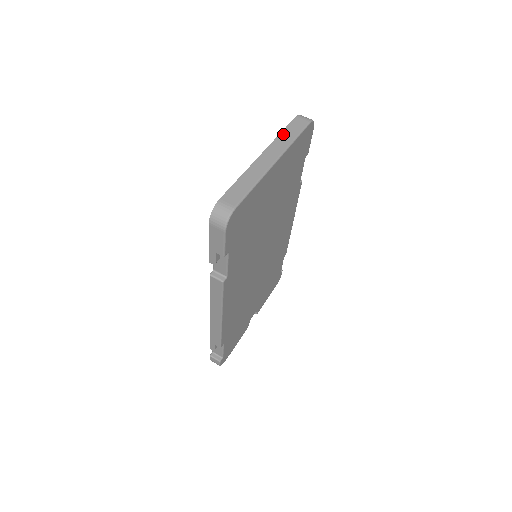
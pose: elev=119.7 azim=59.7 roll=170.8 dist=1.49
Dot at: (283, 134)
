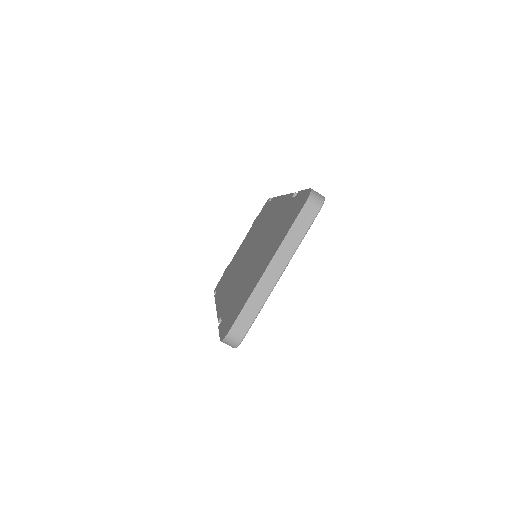
Dot at: (290, 234)
